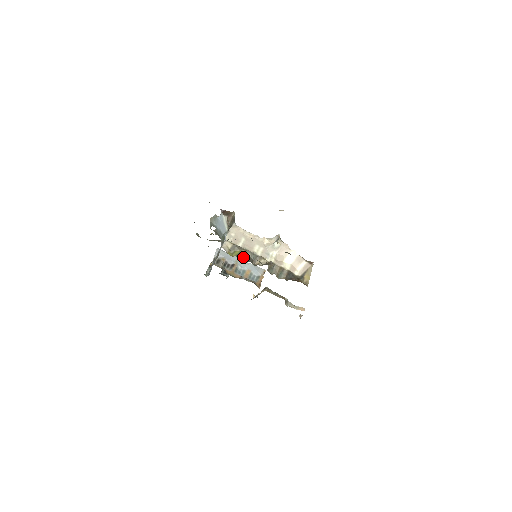
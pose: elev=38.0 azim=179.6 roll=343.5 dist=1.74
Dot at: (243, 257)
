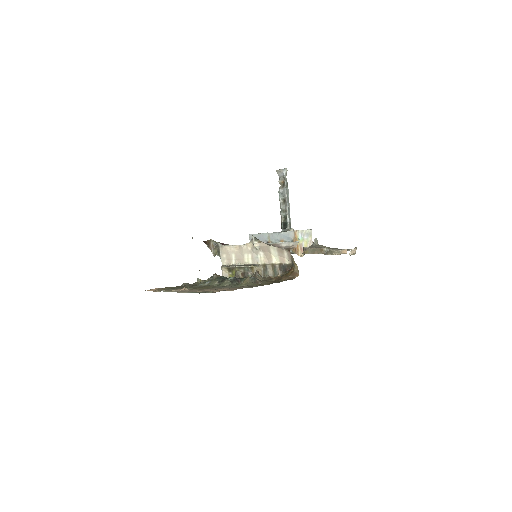
Dot at: (240, 273)
